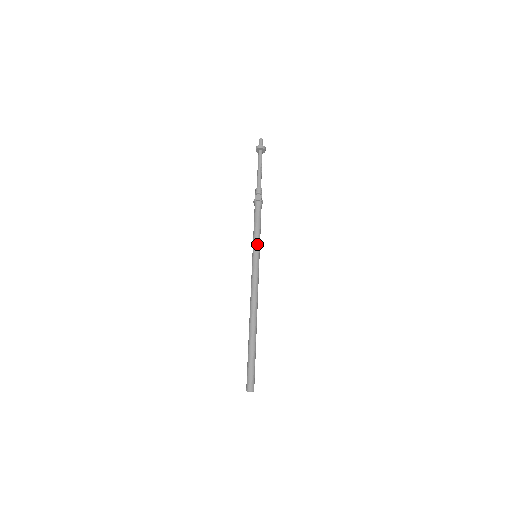
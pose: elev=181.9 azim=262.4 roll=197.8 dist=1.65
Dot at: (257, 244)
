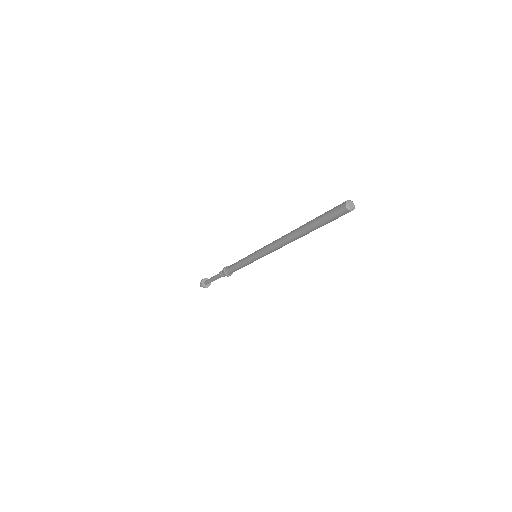
Dot at: occluded
